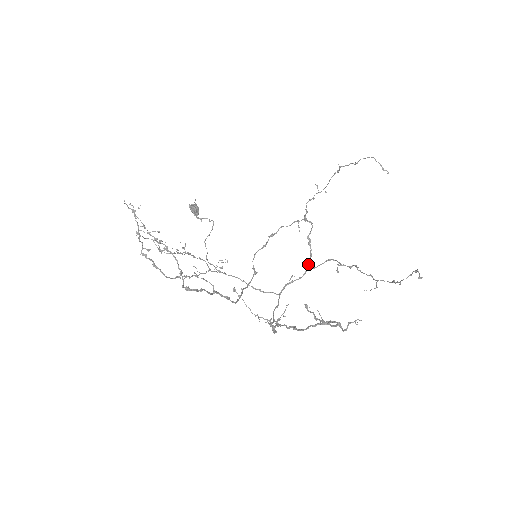
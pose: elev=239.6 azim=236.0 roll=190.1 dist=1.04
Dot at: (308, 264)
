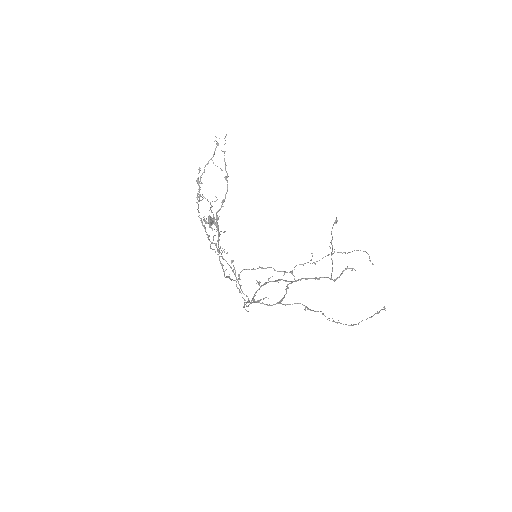
Dot at: (280, 300)
